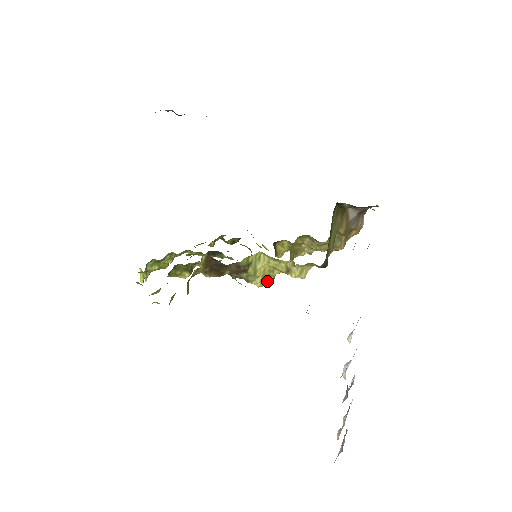
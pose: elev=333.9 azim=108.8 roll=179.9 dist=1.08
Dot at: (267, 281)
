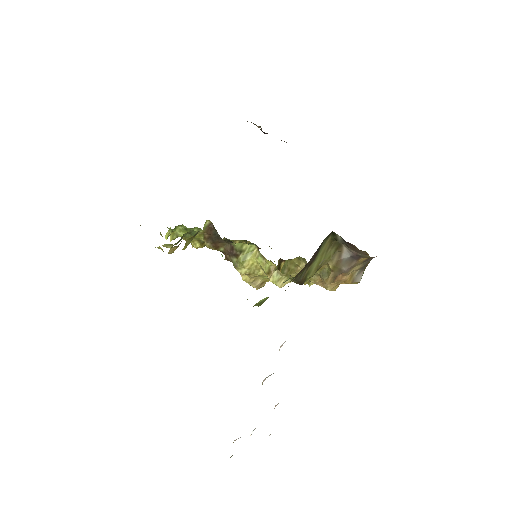
Dot at: (254, 281)
